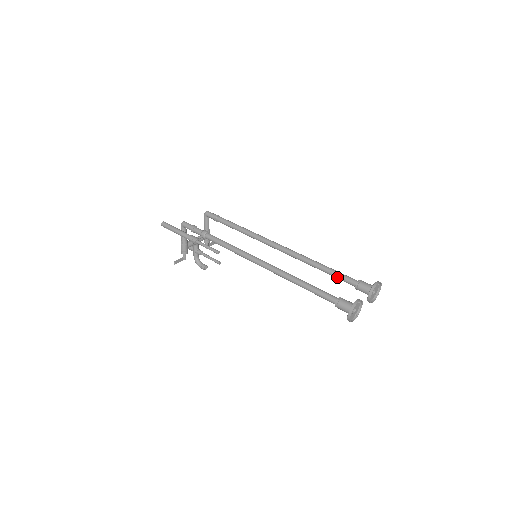
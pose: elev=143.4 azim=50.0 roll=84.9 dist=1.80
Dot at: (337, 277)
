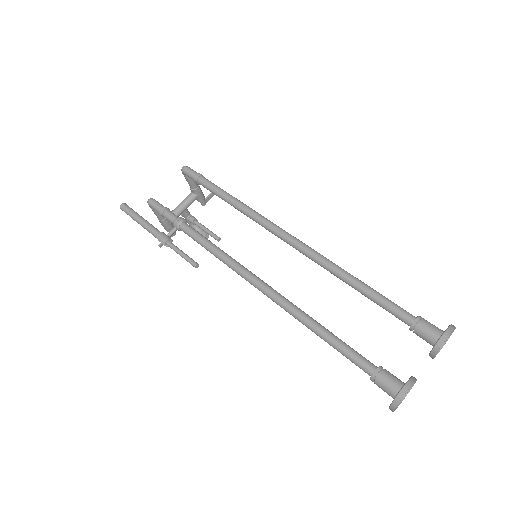
Dot at: (380, 306)
